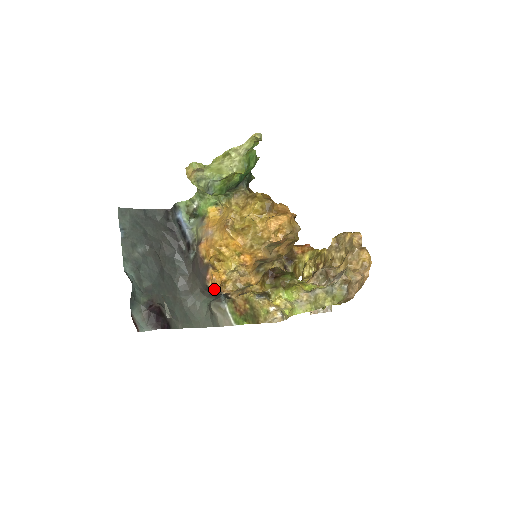
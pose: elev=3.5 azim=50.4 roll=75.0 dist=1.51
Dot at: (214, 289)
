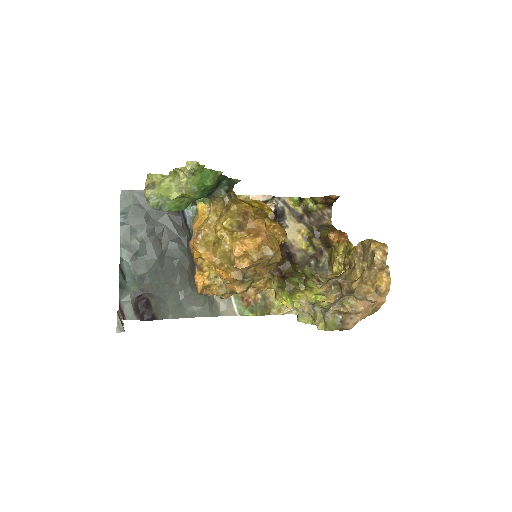
Dot at: occluded
